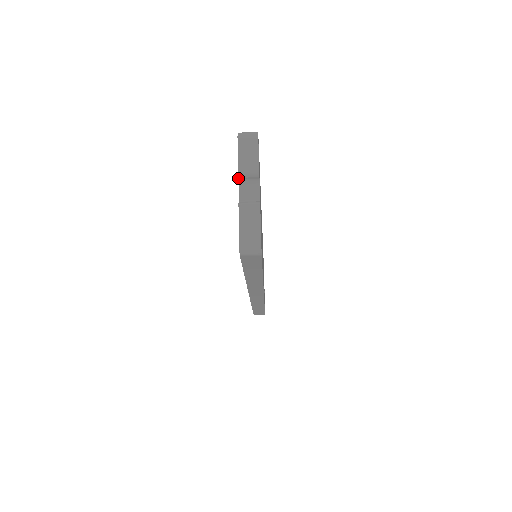
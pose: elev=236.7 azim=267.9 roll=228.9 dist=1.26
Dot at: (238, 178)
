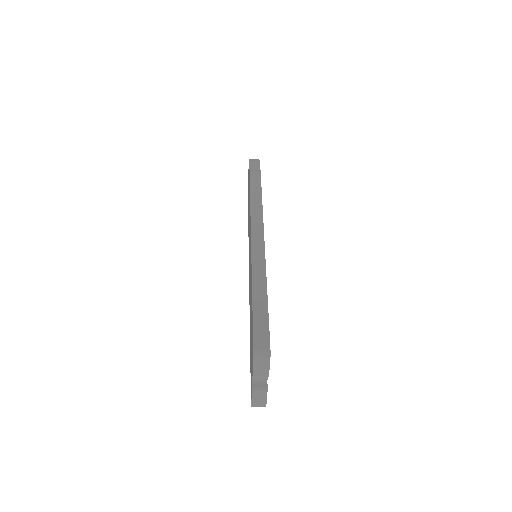
Dot at: (252, 375)
